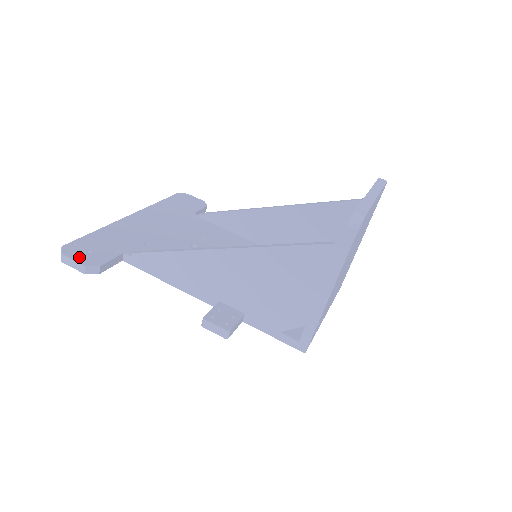
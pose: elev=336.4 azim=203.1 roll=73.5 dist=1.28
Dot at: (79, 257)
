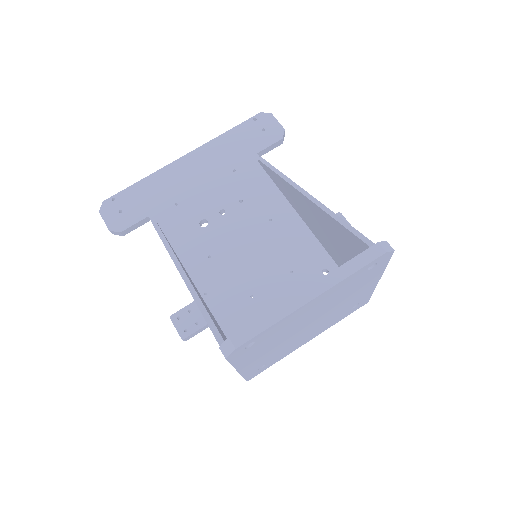
Dot at: (109, 218)
